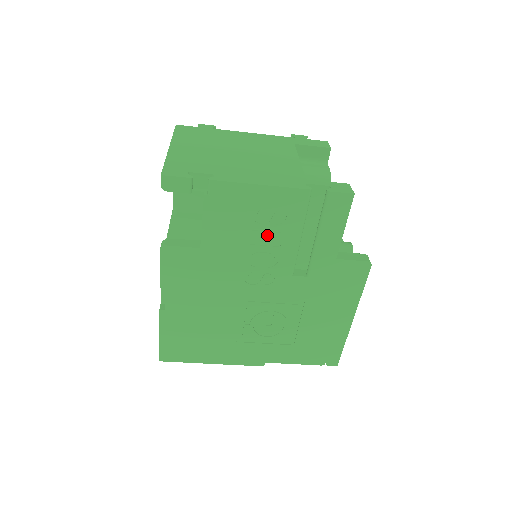
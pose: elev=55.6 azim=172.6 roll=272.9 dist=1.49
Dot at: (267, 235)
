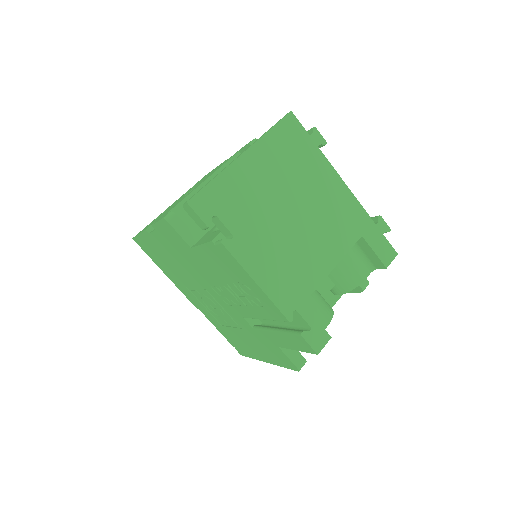
Dot at: (242, 294)
